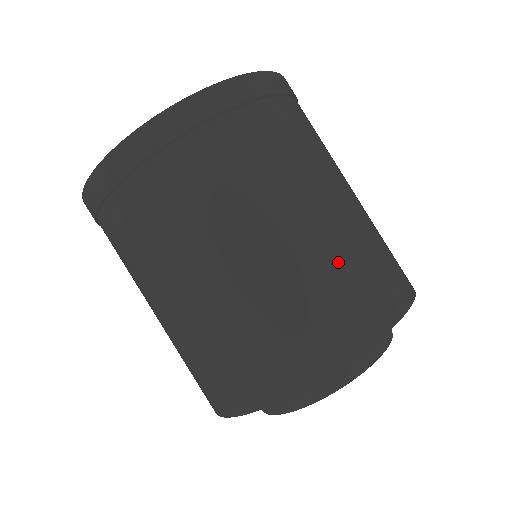
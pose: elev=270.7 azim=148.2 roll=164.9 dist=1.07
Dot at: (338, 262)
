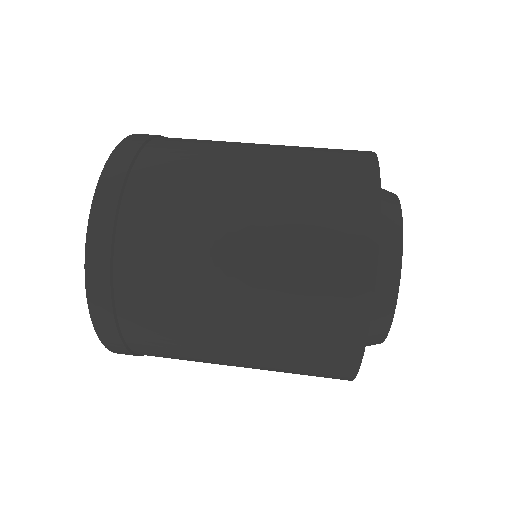
Dot at: occluded
